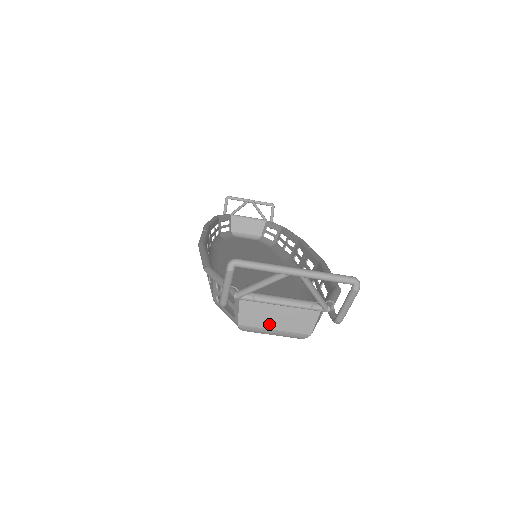
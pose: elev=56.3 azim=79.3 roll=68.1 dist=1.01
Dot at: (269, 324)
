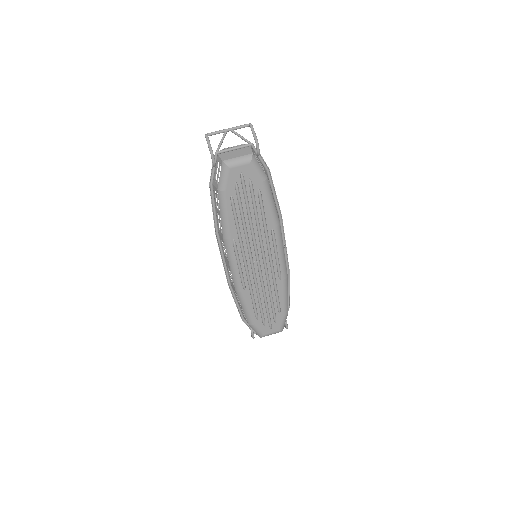
Dot at: (234, 157)
